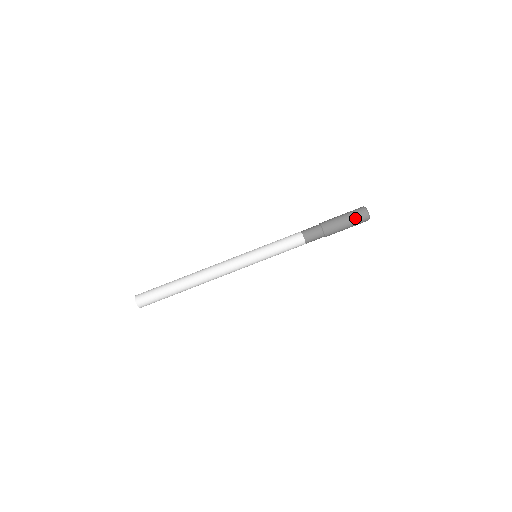
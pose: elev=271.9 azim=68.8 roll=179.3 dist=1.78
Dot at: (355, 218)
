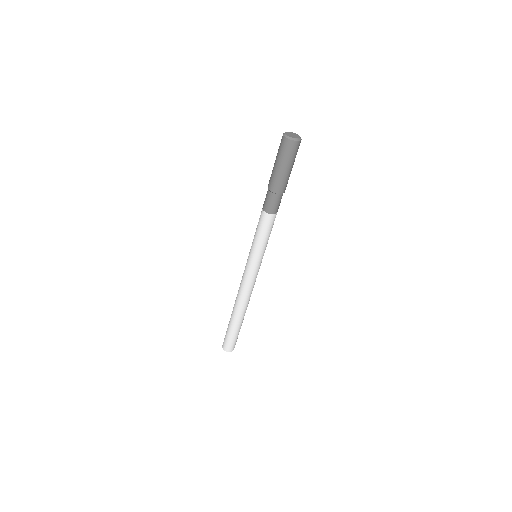
Dot at: (286, 156)
